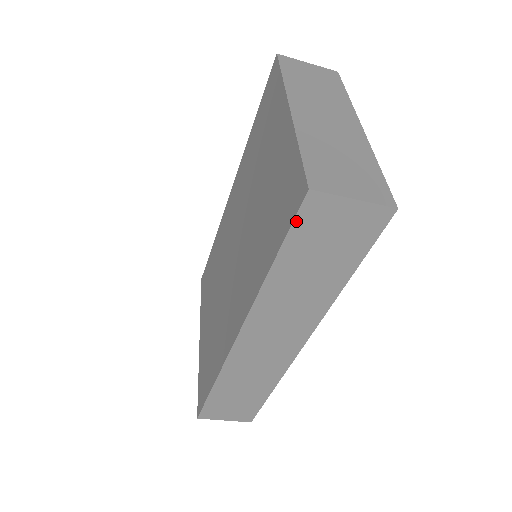
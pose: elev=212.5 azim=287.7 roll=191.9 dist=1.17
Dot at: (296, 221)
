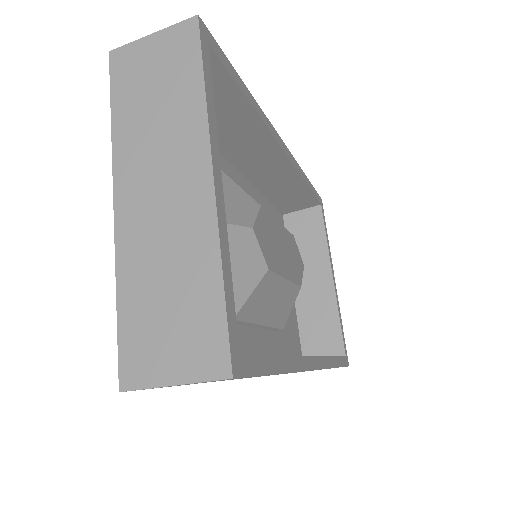
Dot at: occluded
